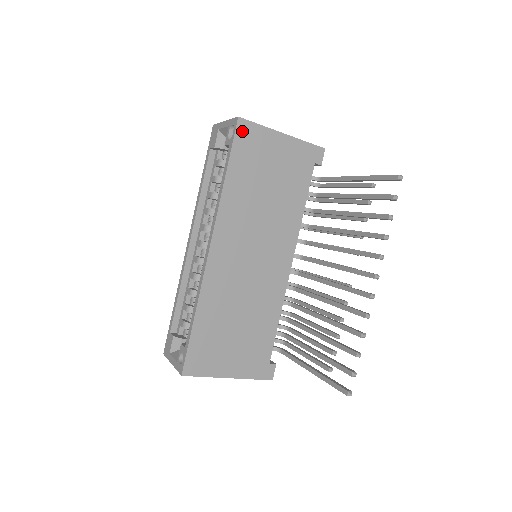
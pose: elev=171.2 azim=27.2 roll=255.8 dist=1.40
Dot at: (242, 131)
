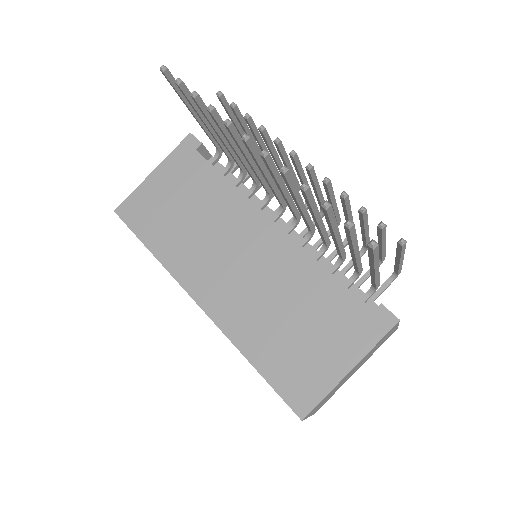
Dot at: (126, 214)
